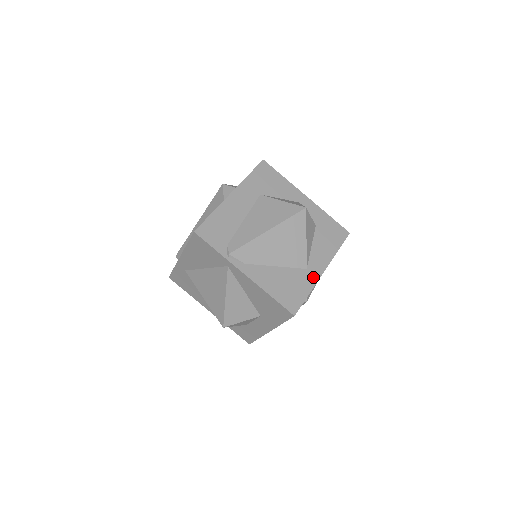
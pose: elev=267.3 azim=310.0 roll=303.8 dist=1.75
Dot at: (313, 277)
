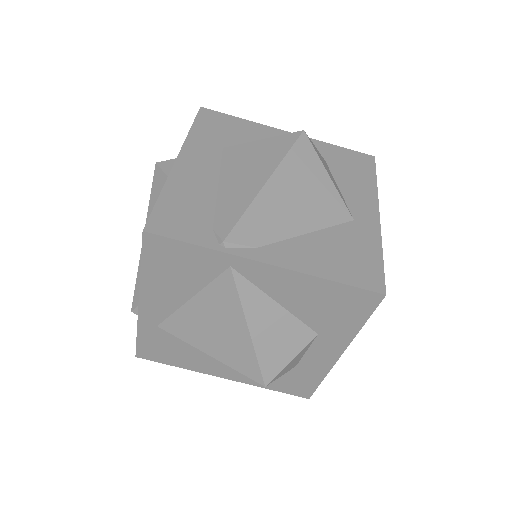
Dot at: (370, 228)
